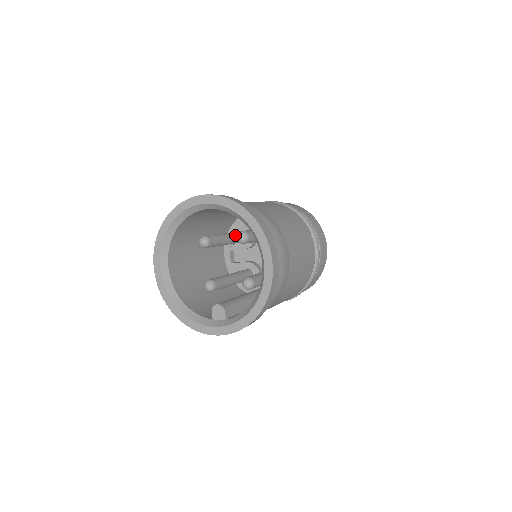
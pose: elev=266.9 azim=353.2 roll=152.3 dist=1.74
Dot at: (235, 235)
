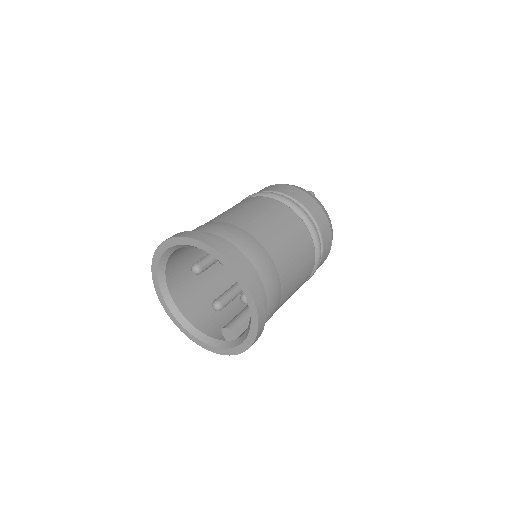
Dot at: occluded
